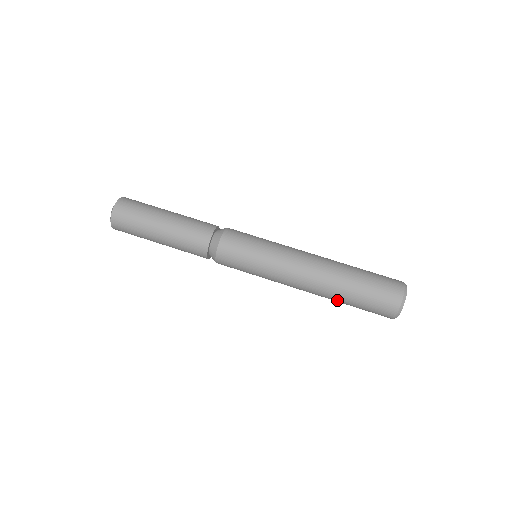
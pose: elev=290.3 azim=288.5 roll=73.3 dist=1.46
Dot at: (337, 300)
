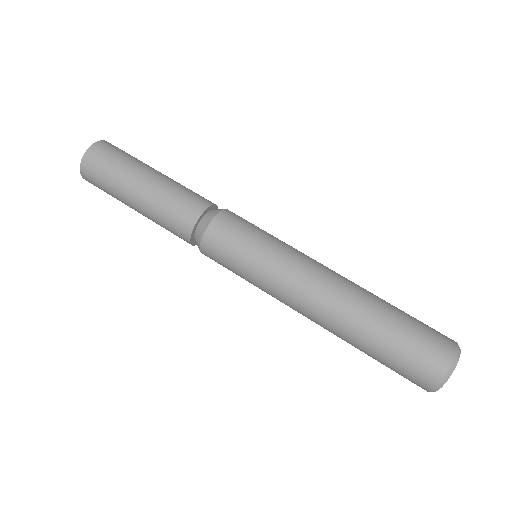
Dot at: (358, 338)
